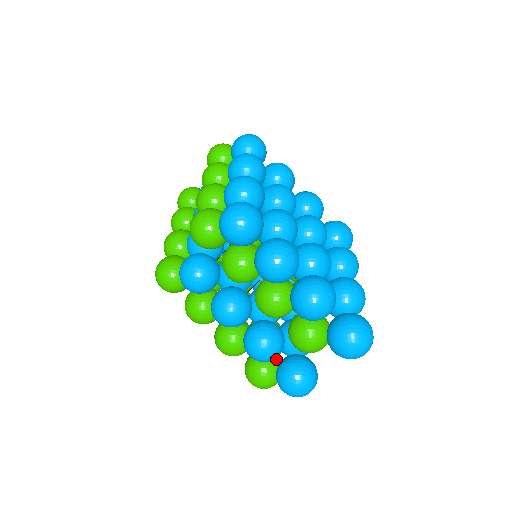
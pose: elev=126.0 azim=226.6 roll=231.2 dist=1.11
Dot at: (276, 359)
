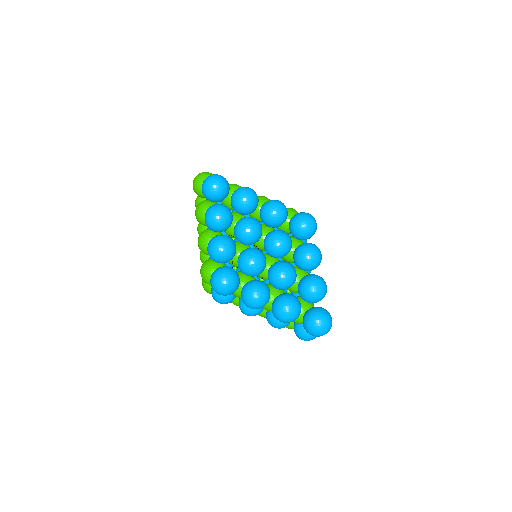
Dot at: occluded
